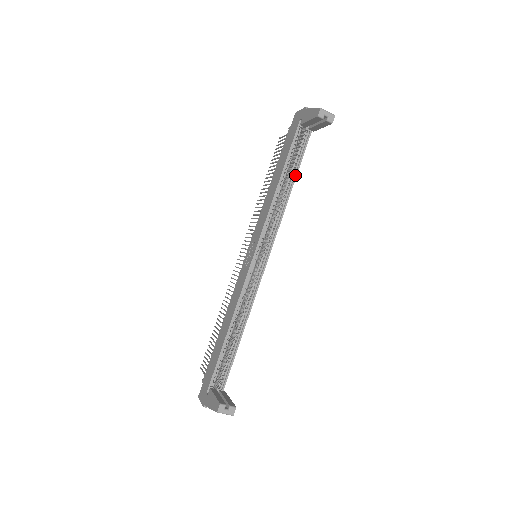
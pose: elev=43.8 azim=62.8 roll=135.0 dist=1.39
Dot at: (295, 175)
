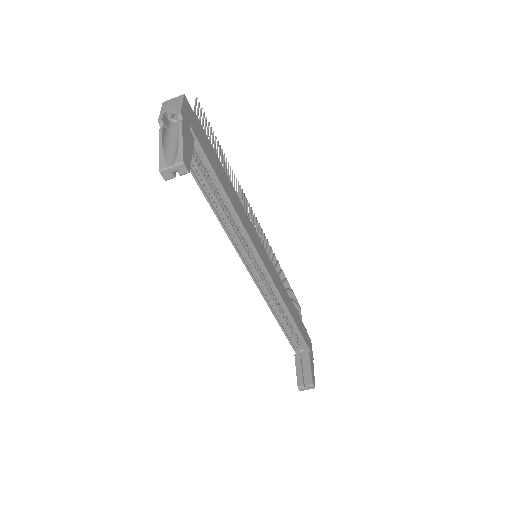
Dot at: (221, 189)
